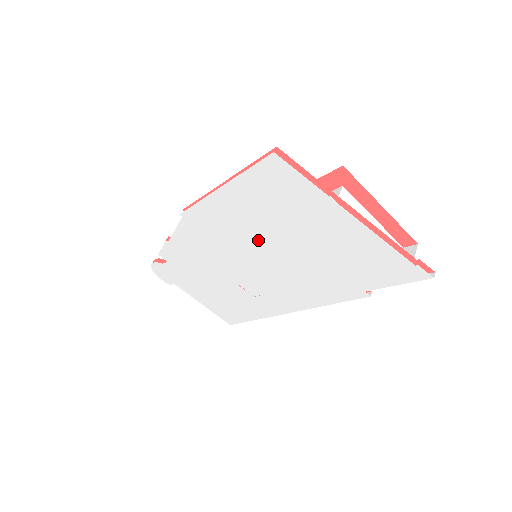
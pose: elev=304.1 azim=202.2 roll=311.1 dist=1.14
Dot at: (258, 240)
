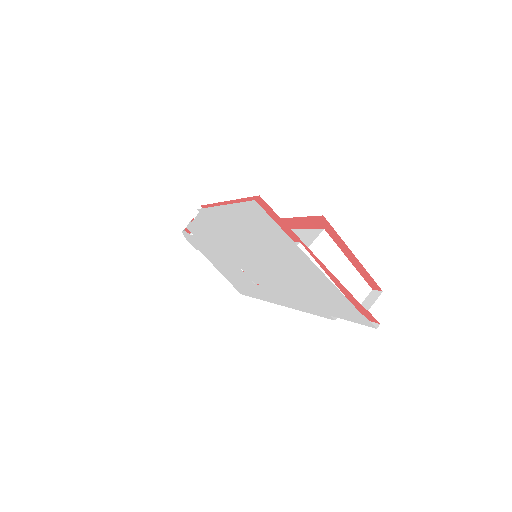
Dot at: (252, 249)
